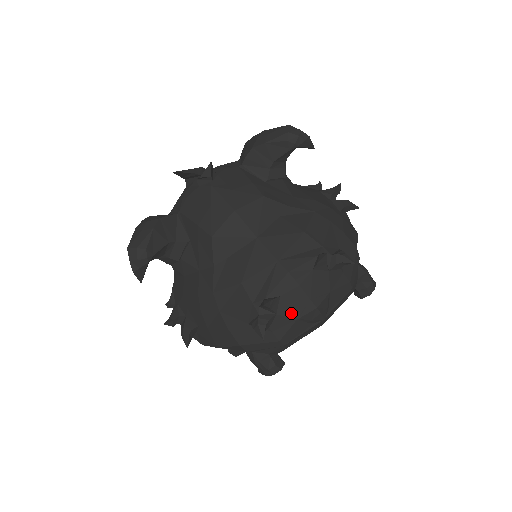
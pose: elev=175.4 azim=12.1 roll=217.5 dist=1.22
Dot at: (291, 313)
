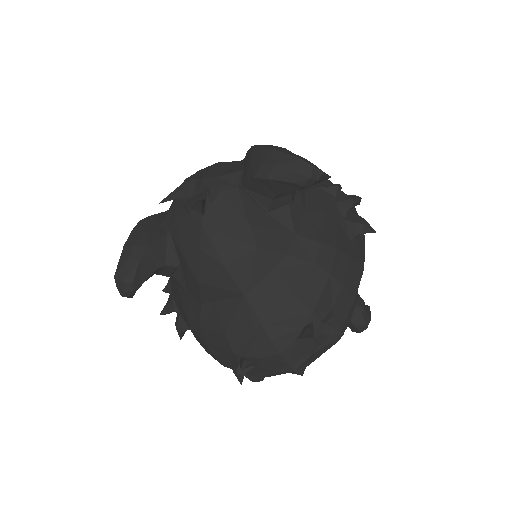
Dot at: (270, 368)
